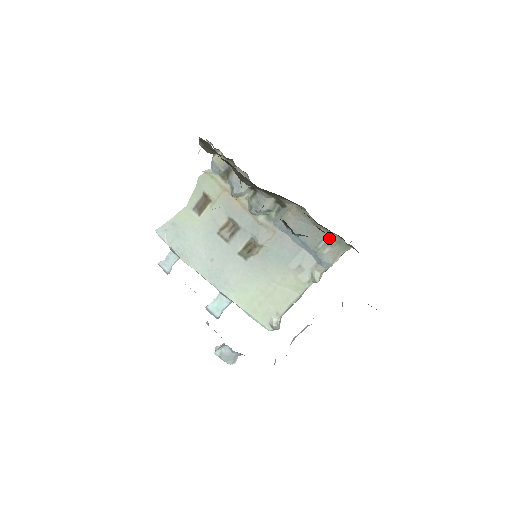
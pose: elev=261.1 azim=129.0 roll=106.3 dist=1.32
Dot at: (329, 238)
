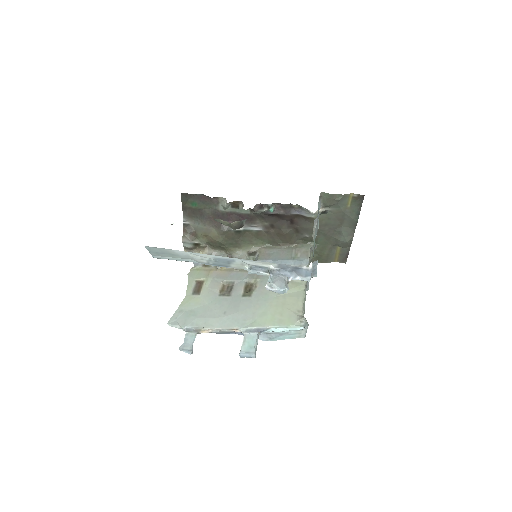
Dot at: (295, 249)
